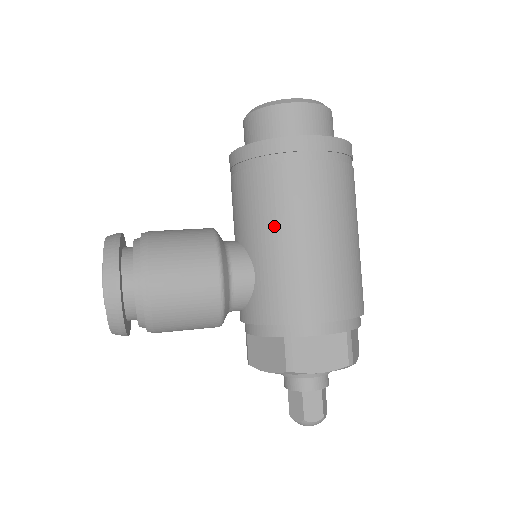
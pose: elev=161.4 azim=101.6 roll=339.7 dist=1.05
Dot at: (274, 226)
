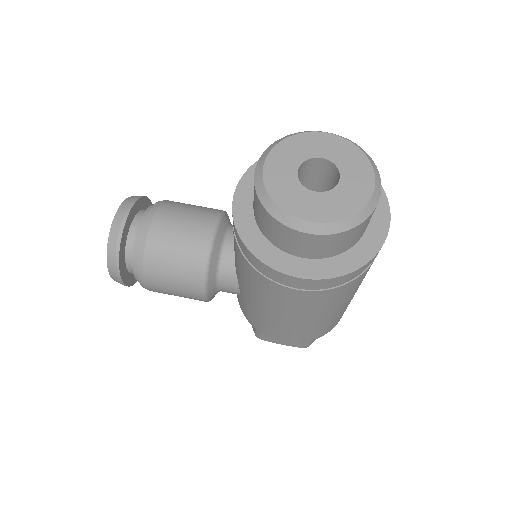
Dot at: (254, 296)
